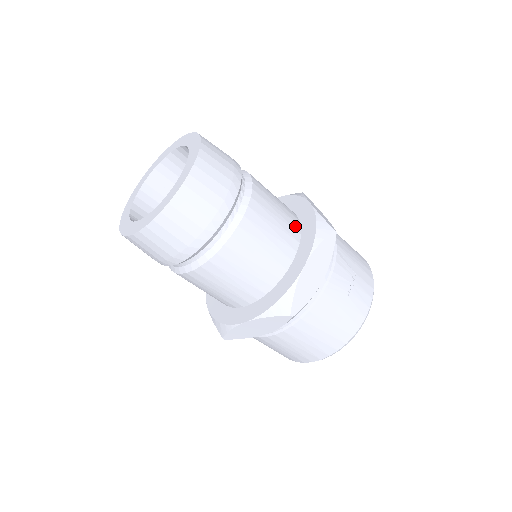
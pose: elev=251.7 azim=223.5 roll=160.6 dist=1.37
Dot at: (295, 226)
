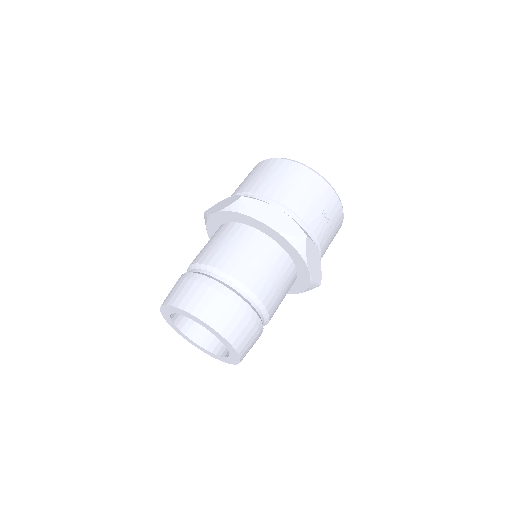
Dot at: (277, 252)
